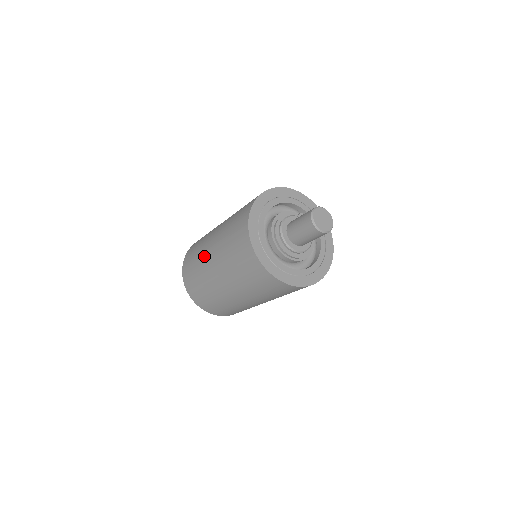
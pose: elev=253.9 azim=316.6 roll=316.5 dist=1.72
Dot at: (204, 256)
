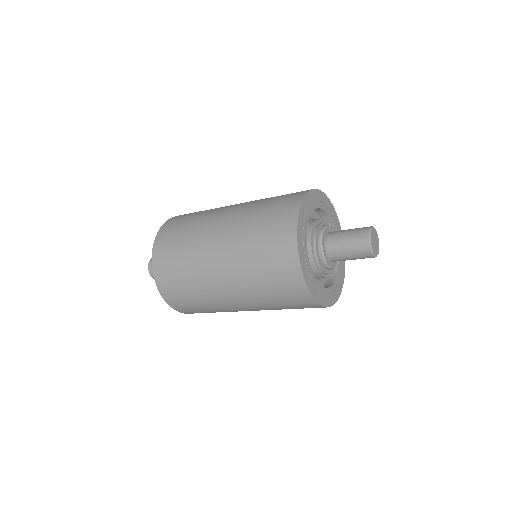
Dot at: (203, 261)
